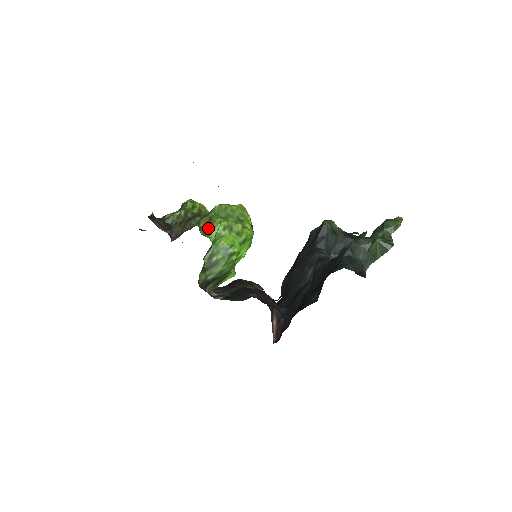
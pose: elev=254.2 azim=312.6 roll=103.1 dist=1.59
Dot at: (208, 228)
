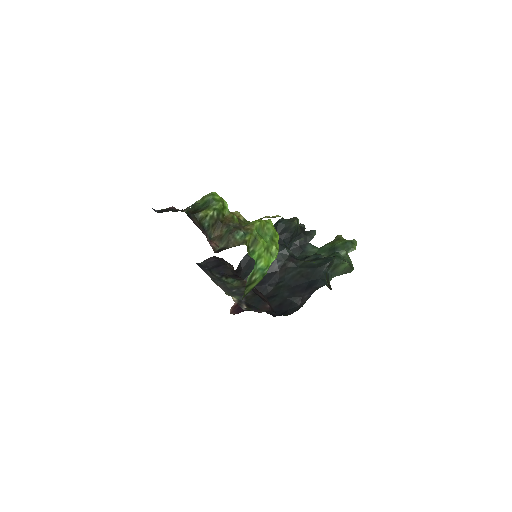
Dot at: (253, 248)
